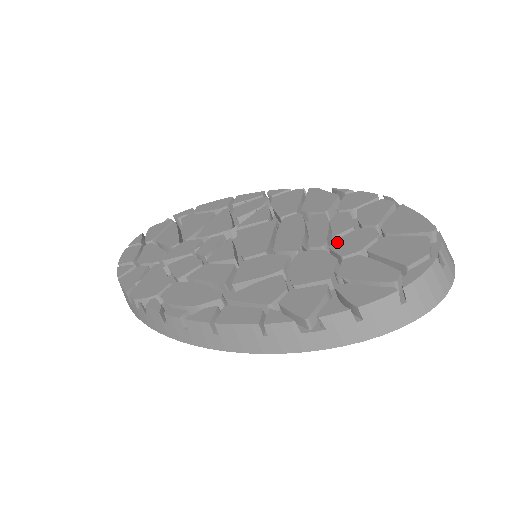
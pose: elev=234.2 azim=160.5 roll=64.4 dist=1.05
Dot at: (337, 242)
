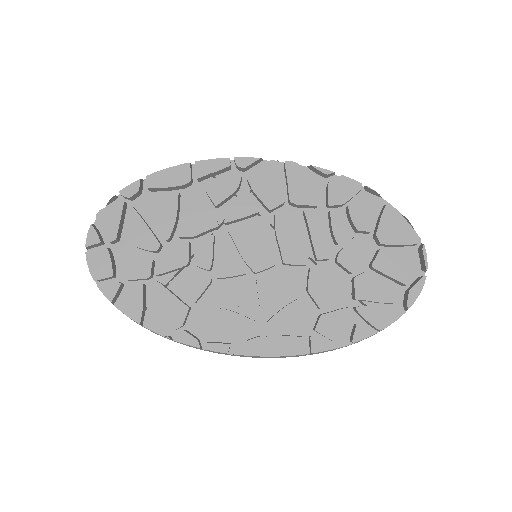
Dot at: (343, 254)
